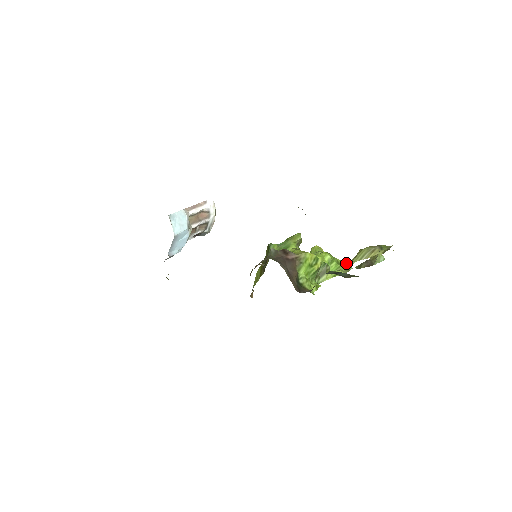
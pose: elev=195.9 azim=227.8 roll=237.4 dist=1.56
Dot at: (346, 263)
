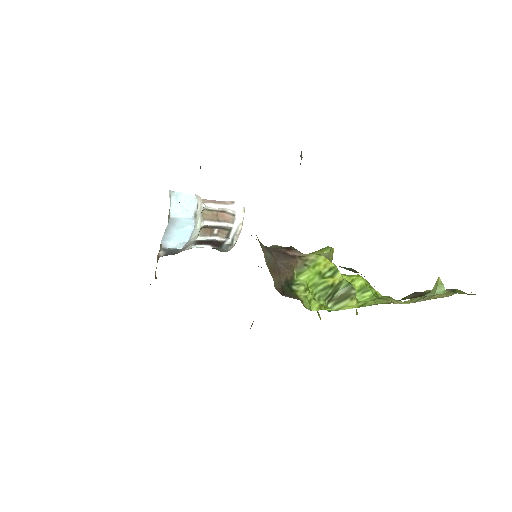
Dot at: (388, 298)
